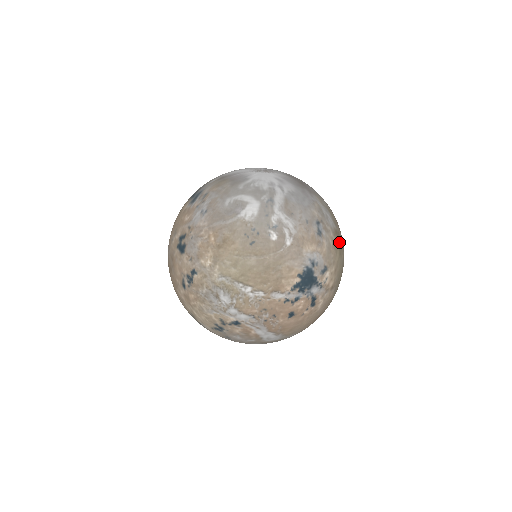
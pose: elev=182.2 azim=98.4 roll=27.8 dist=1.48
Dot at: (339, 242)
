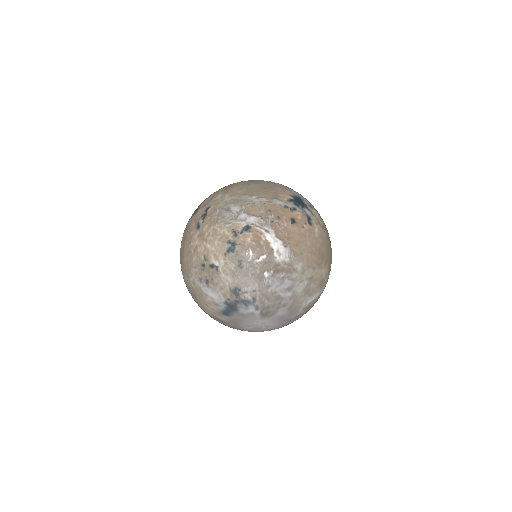
Dot at: occluded
